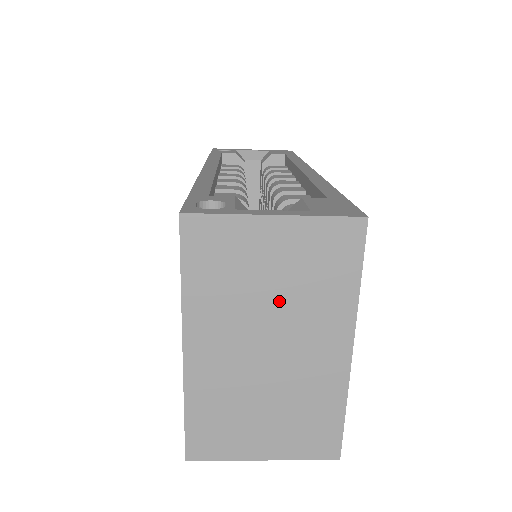
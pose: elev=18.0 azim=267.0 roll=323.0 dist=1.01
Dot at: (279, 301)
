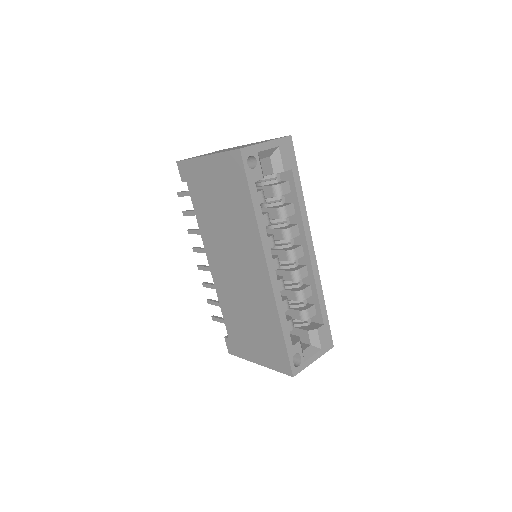
Dot at: occluded
